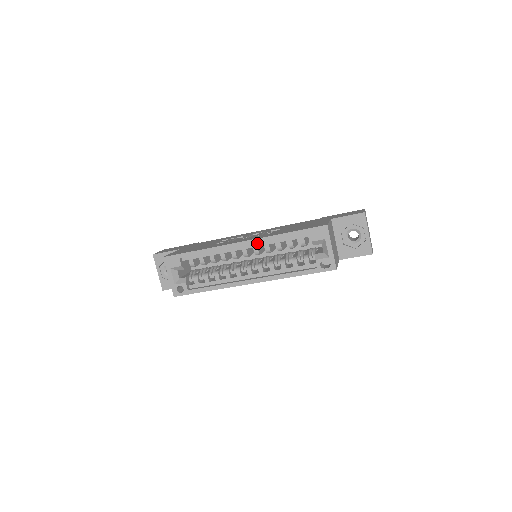
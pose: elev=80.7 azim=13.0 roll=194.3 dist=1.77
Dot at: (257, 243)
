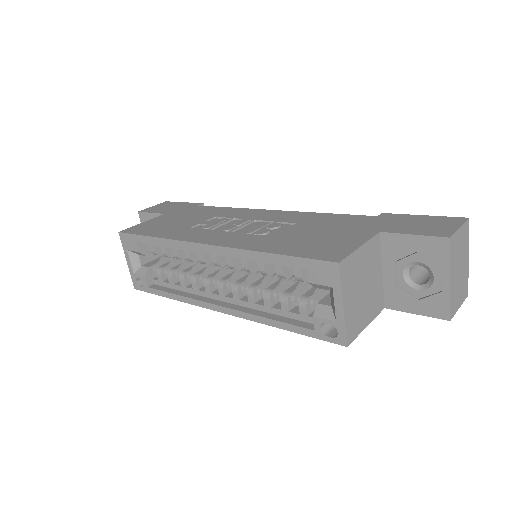
Dot at: occluded
